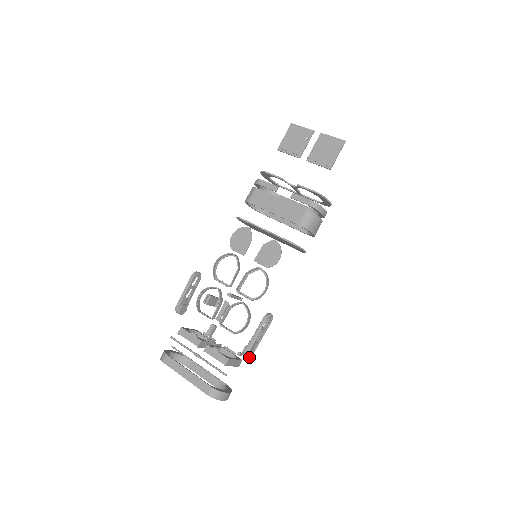
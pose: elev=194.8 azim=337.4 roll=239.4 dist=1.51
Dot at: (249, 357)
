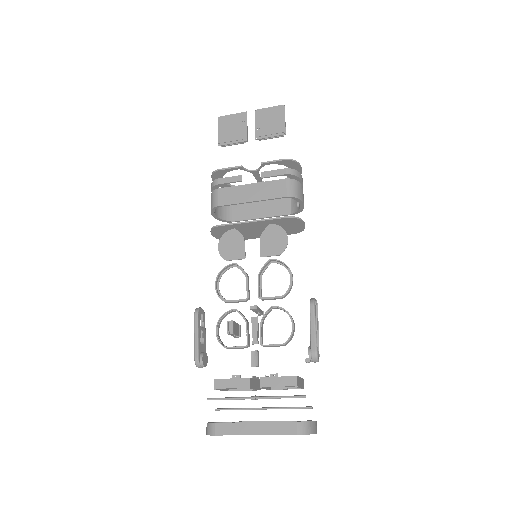
Dot at: (318, 360)
